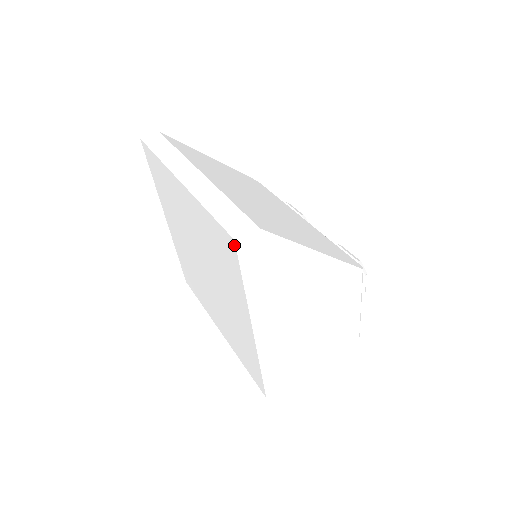
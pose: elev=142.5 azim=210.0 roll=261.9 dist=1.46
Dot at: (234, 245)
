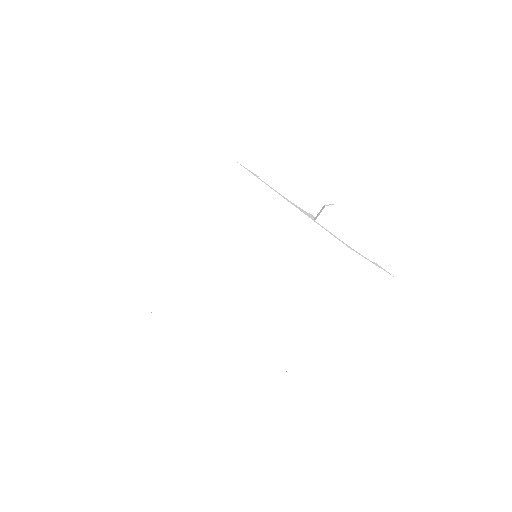
Dot at: (180, 350)
